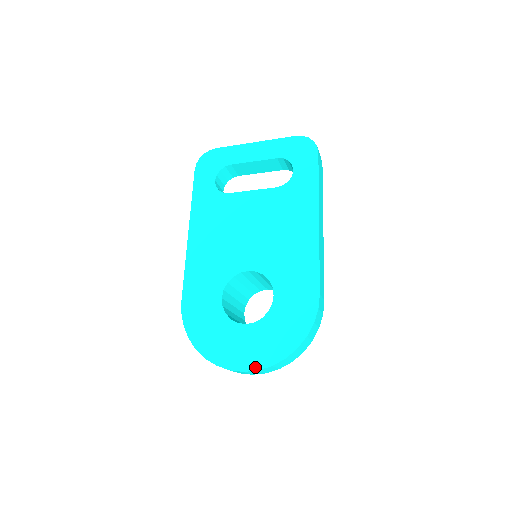
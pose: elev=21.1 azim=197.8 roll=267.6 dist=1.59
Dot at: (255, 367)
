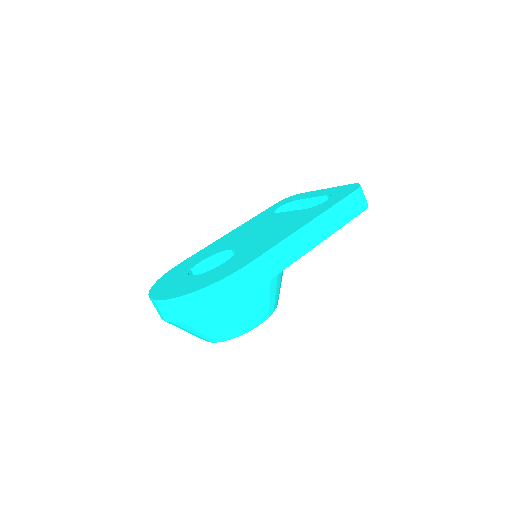
Dot at: (162, 298)
